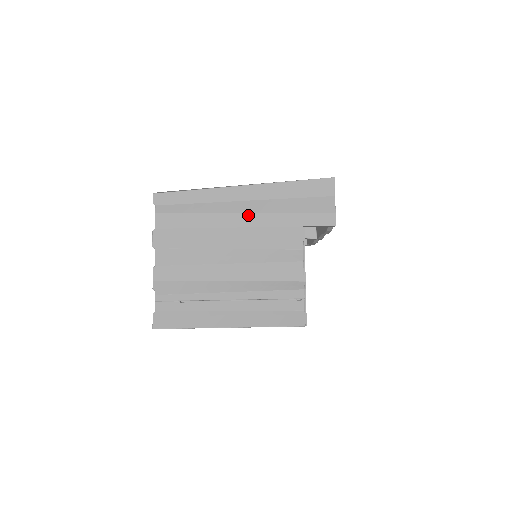
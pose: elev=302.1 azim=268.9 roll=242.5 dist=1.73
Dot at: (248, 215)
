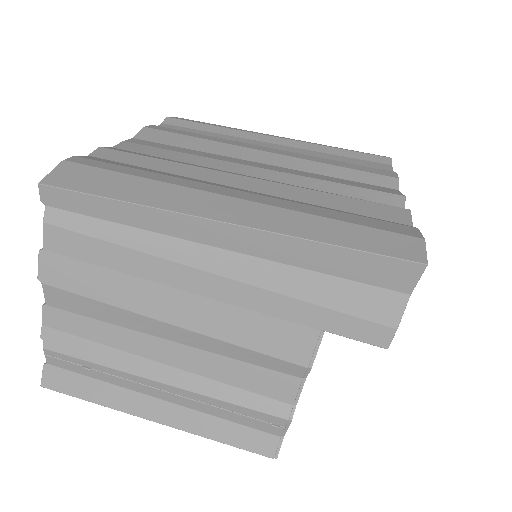
Dot at: (220, 280)
